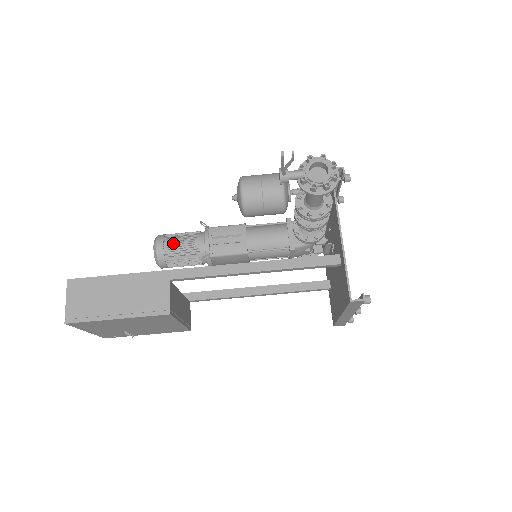
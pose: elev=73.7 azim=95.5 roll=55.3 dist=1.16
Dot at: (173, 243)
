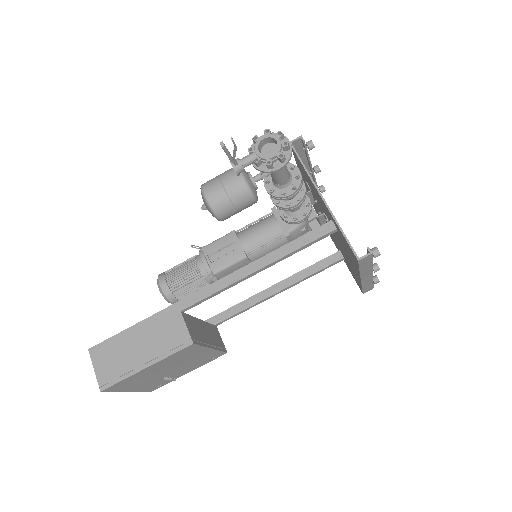
Dot at: (174, 276)
